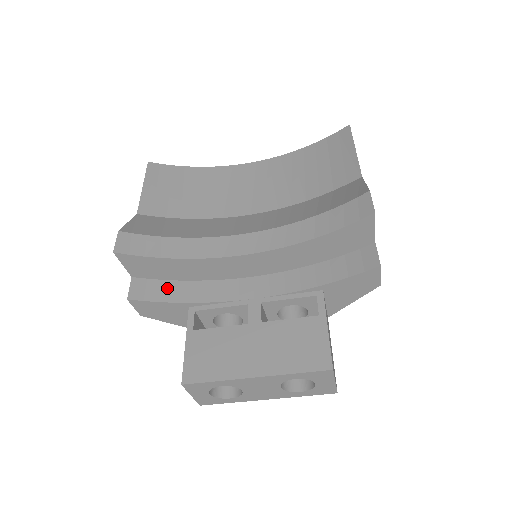
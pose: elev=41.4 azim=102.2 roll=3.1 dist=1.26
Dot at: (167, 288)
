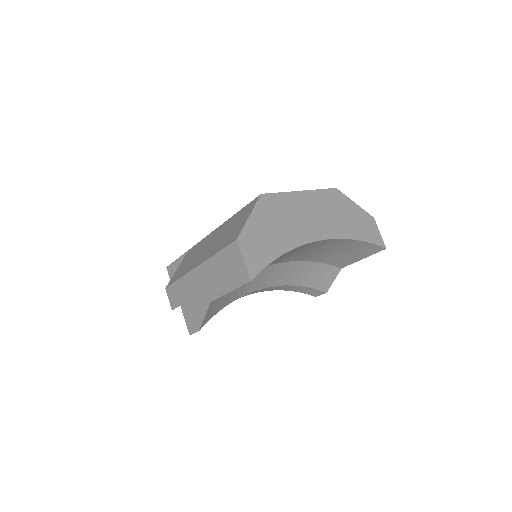
Dot at: occluded
